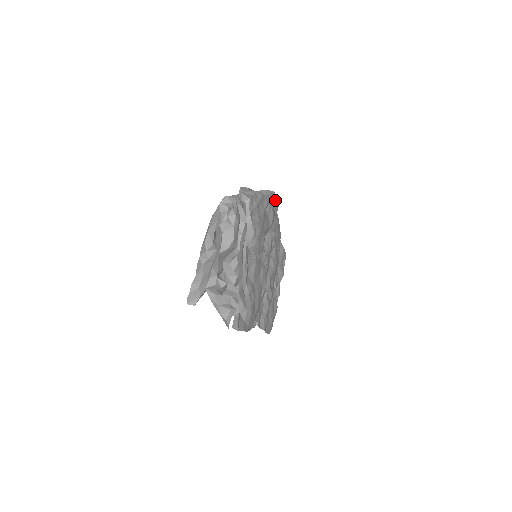
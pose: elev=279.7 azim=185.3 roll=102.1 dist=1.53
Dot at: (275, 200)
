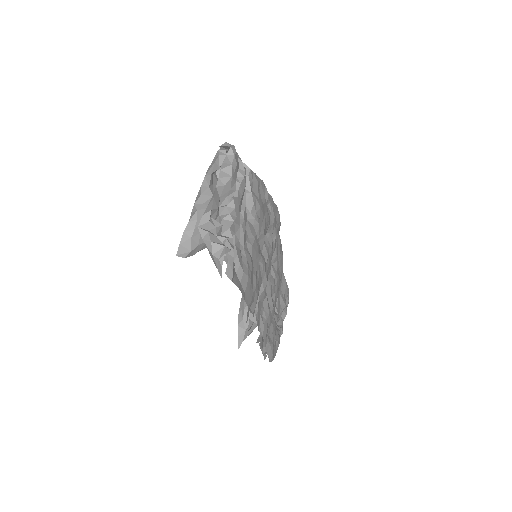
Dot at: (277, 212)
